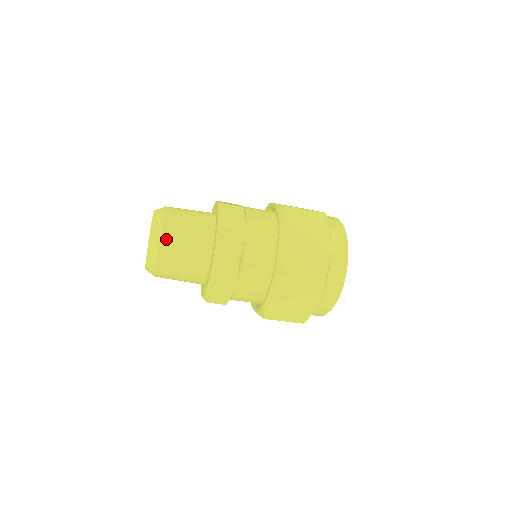
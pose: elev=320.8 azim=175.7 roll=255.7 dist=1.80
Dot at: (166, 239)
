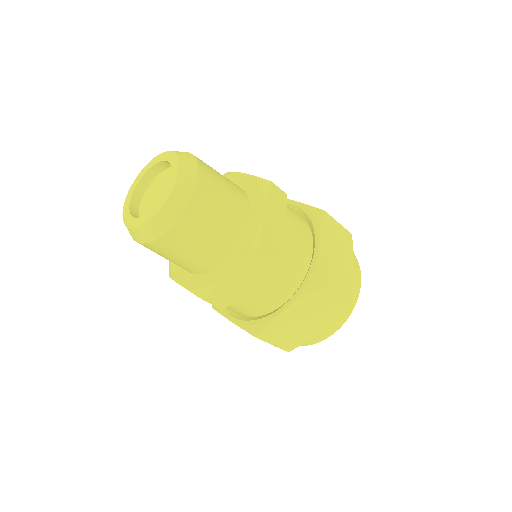
Dot at: (199, 159)
